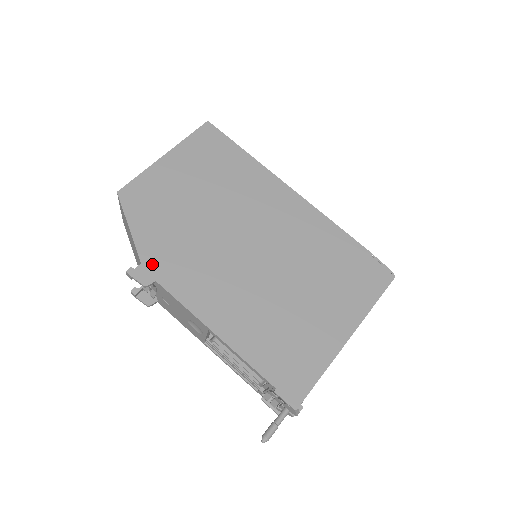
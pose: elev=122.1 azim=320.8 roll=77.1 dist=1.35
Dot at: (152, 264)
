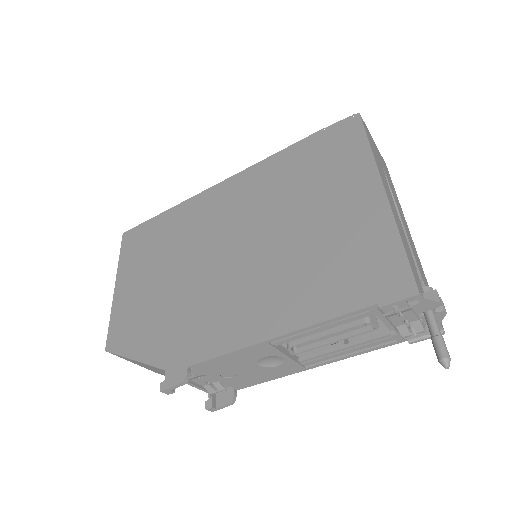
Dot at: (173, 360)
